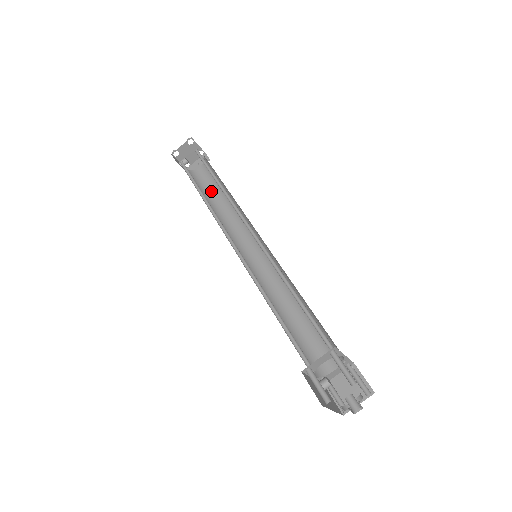
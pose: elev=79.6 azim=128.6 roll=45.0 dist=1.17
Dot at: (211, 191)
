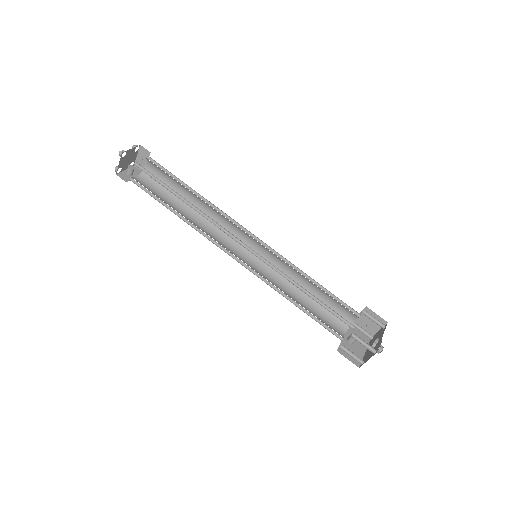
Dot at: (175, 190)
